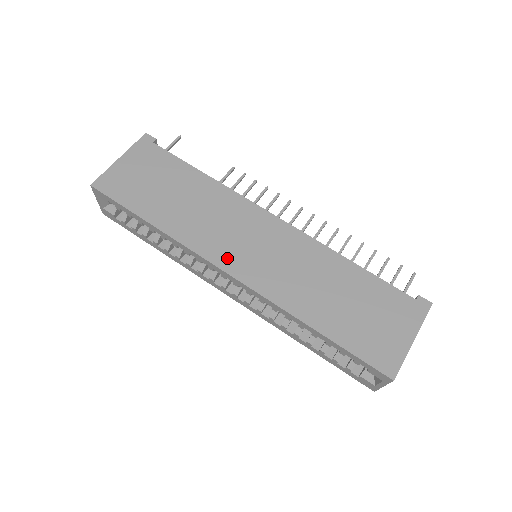
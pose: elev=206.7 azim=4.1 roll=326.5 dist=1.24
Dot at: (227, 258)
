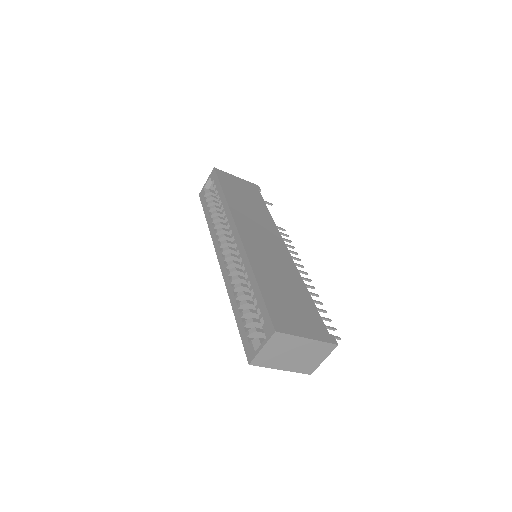
Dot at: (244, 229)
